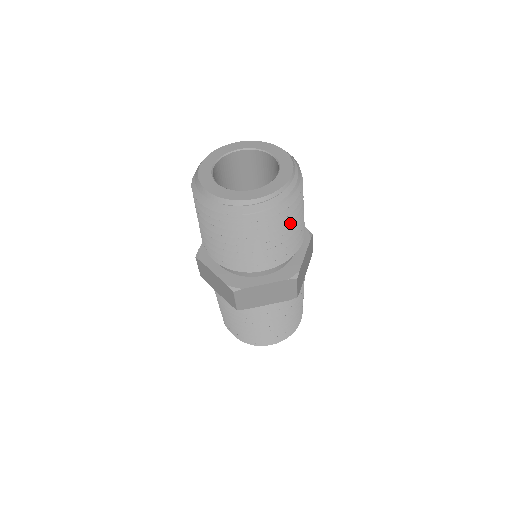
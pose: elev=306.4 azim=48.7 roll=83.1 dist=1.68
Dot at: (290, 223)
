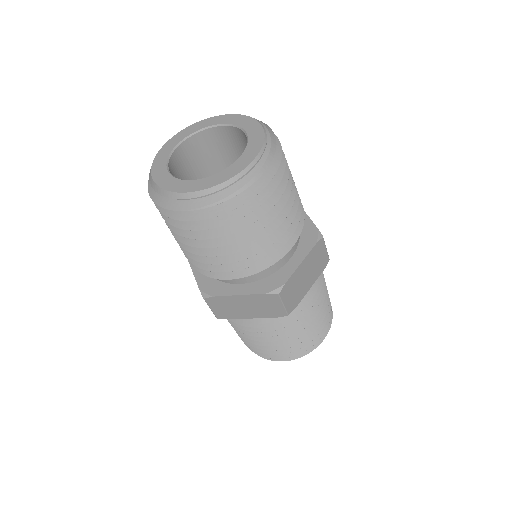
Dot at: (258, 224)
